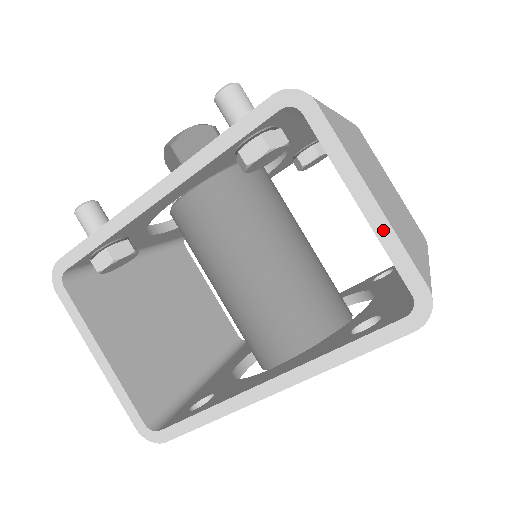
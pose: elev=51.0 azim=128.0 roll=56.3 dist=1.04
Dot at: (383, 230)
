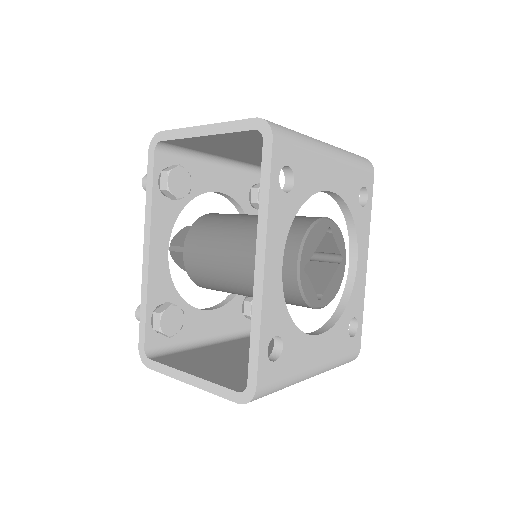
Dot at: (219, 128)
